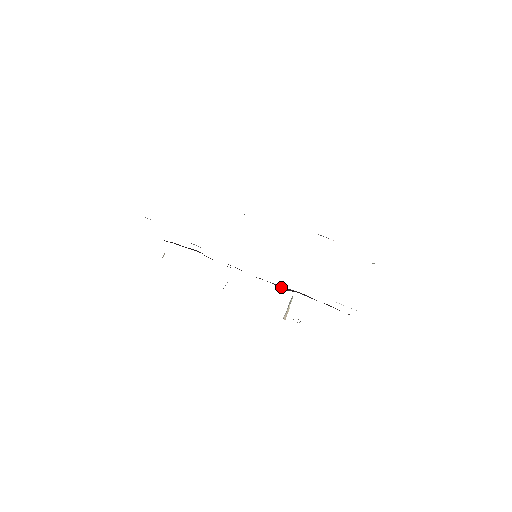
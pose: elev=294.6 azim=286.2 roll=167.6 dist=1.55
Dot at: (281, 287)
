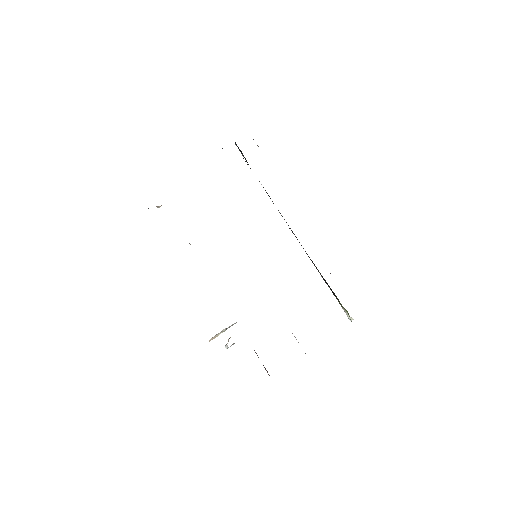
Dot at: occluded
